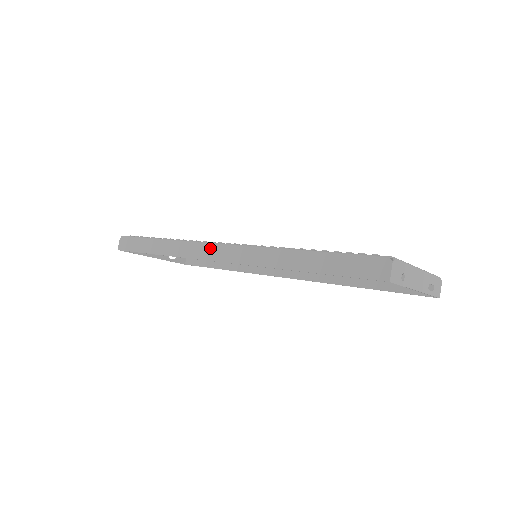
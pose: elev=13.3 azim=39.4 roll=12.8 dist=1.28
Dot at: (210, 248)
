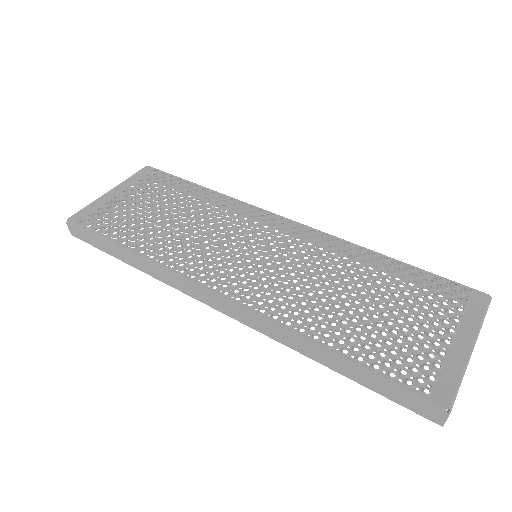
Dot at: (203, 294)
